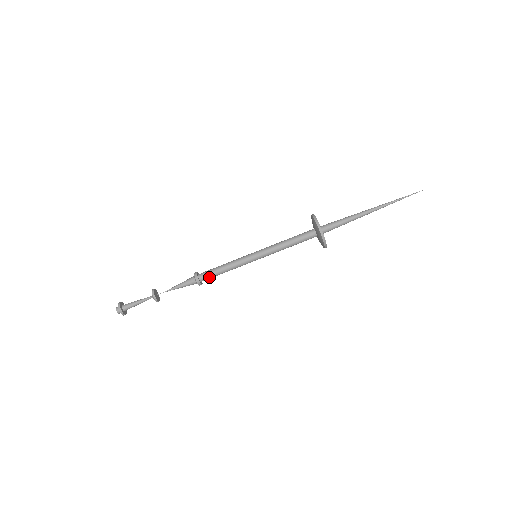
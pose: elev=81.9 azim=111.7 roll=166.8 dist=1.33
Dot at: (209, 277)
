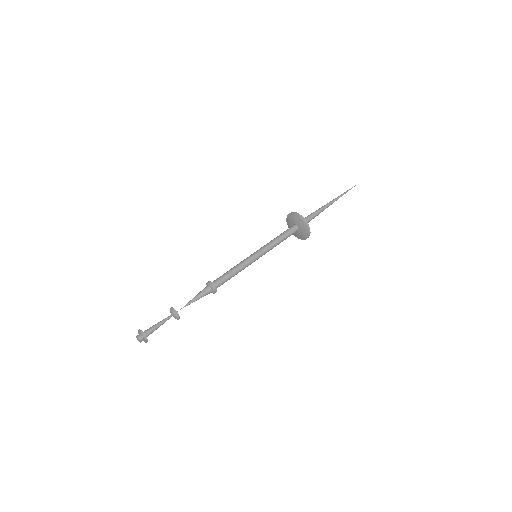
Dot at: (220, 279)
